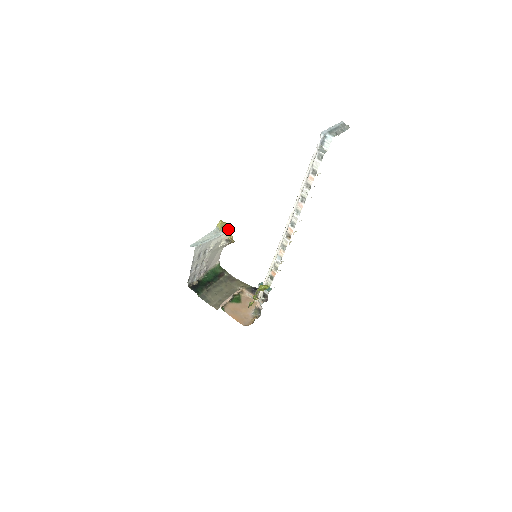
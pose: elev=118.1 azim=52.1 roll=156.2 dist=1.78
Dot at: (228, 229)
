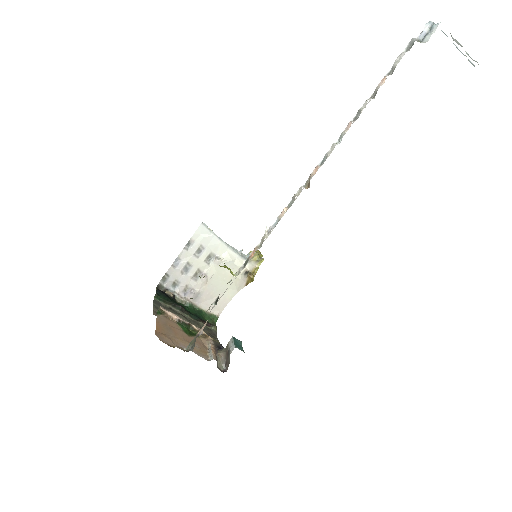
Dot at: (259, 259)
